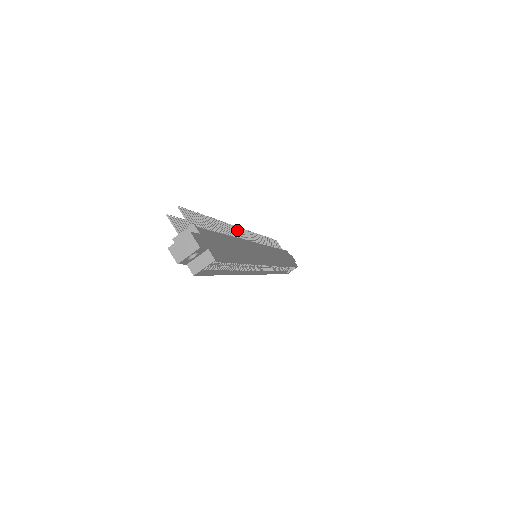
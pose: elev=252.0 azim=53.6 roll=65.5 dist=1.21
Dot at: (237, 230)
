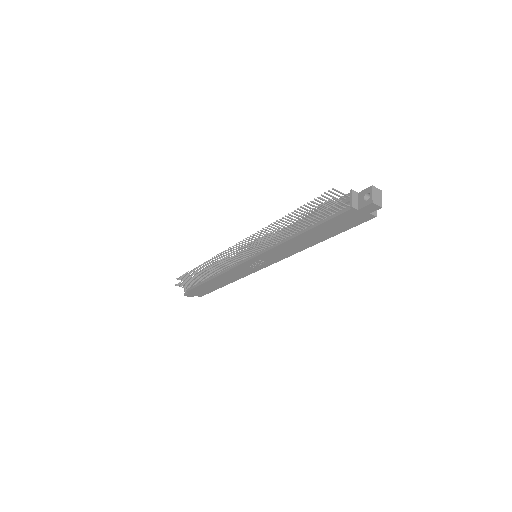
Dot at: (257, 236)
